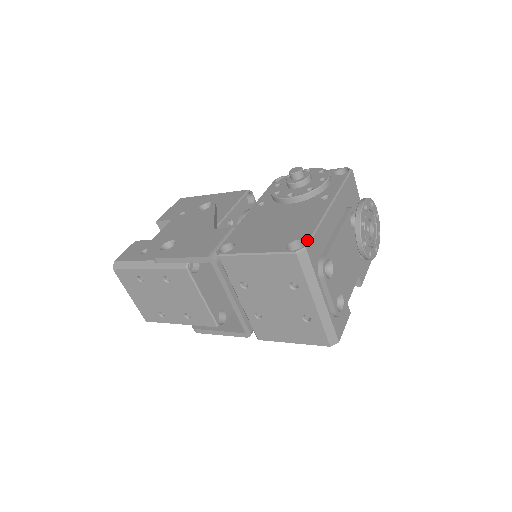
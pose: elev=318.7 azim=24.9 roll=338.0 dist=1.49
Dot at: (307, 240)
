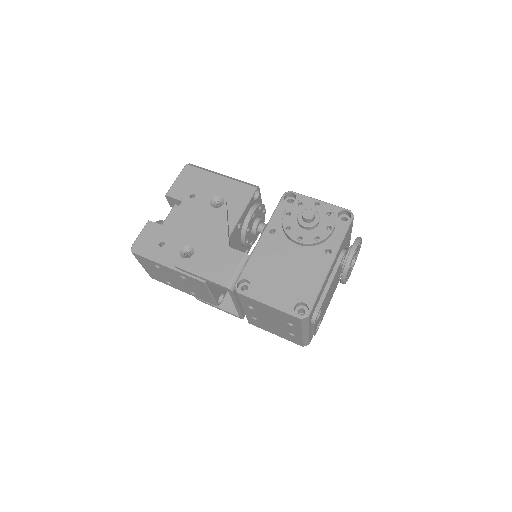
Dot at: (310, 307)
